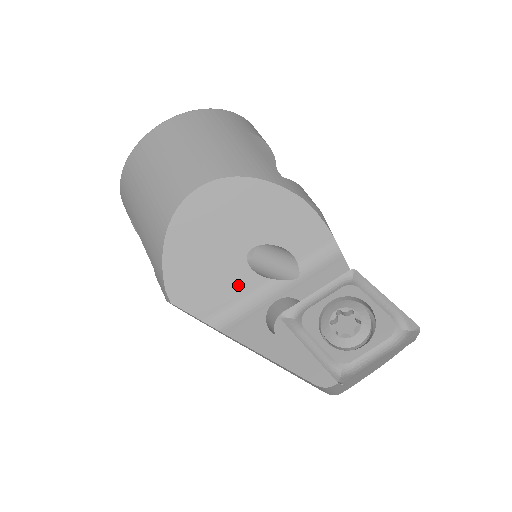
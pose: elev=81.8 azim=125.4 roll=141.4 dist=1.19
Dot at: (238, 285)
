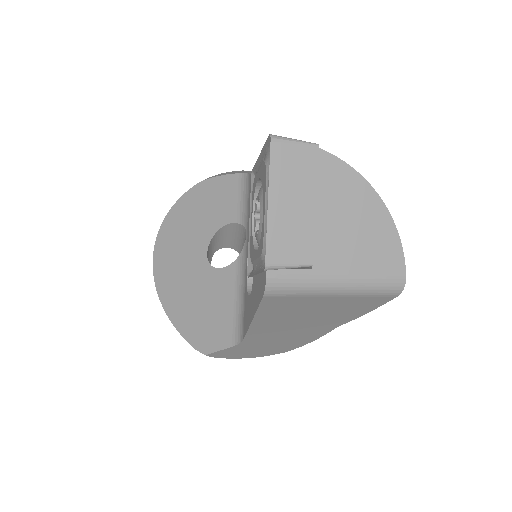
Dot at: (225, 291)
